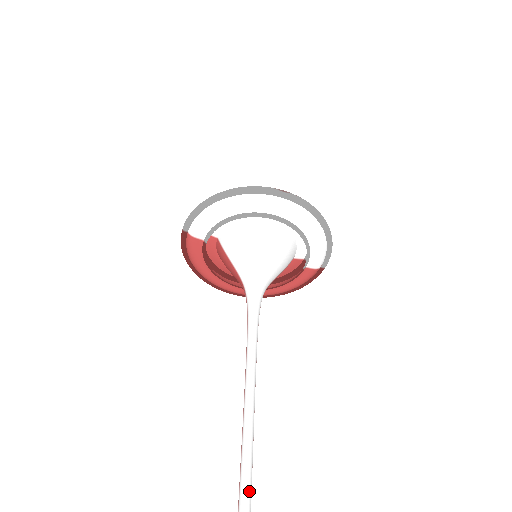
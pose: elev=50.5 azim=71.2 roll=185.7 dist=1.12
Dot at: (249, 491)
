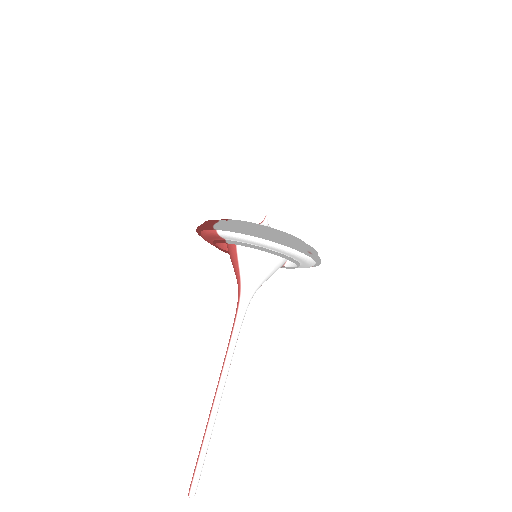
Dot at: occluded
